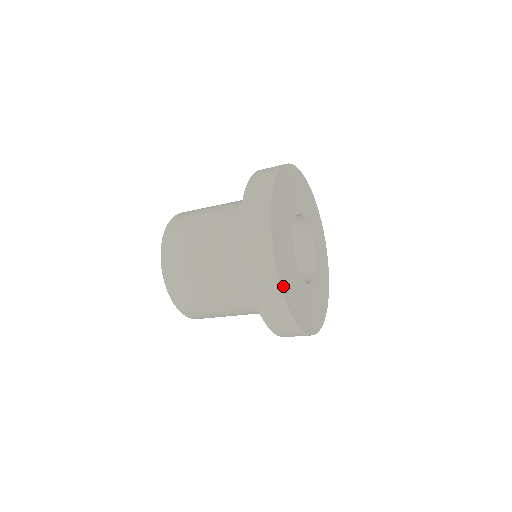
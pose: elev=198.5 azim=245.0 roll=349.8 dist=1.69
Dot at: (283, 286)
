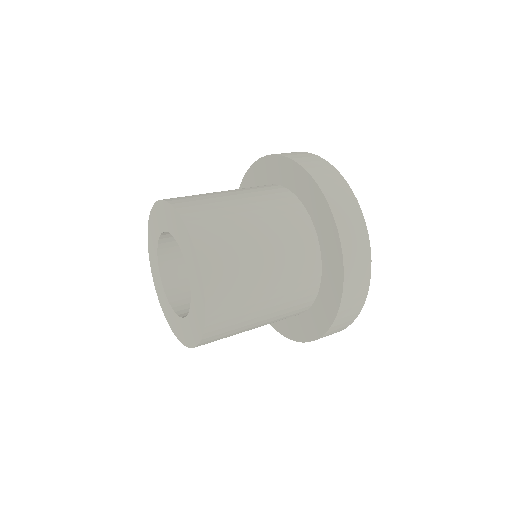
Dot at: occluded
